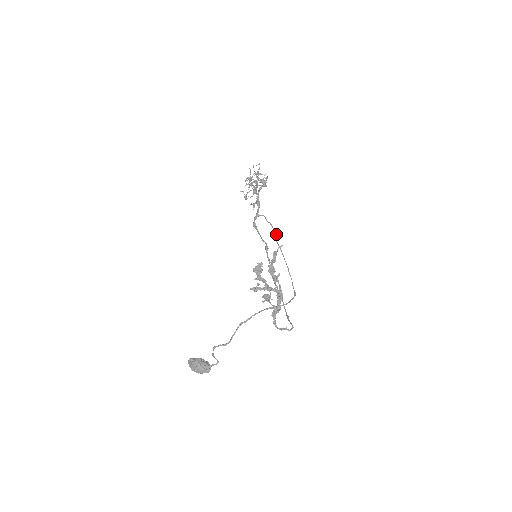
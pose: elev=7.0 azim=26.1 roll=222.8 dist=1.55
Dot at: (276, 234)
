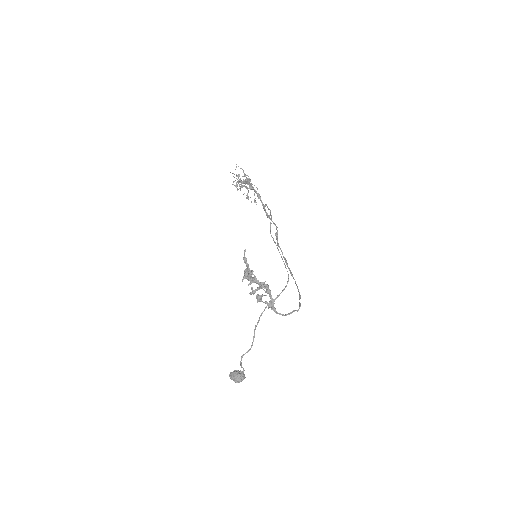
Dot at: (270, 222)
